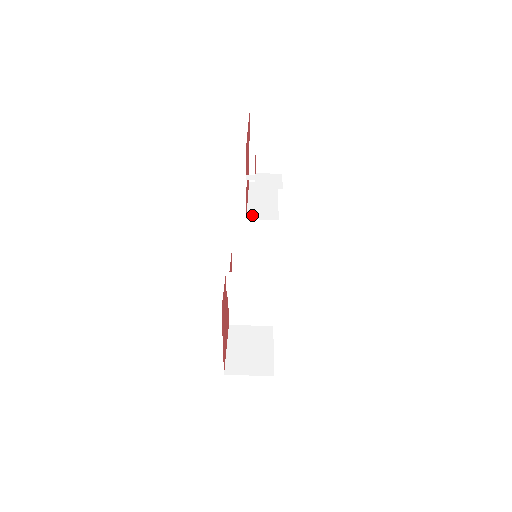
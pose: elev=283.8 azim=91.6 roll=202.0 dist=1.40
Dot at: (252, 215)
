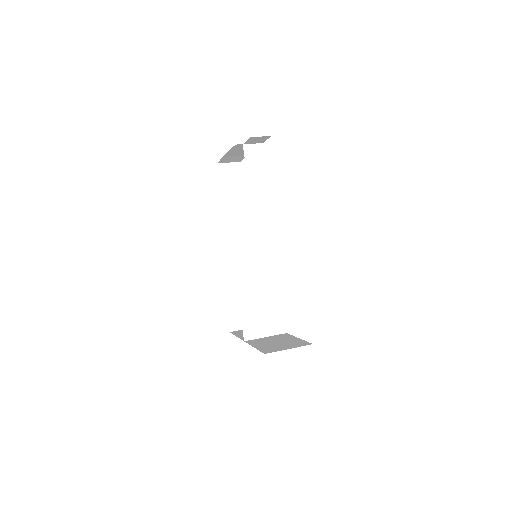
Dot at: occluded
